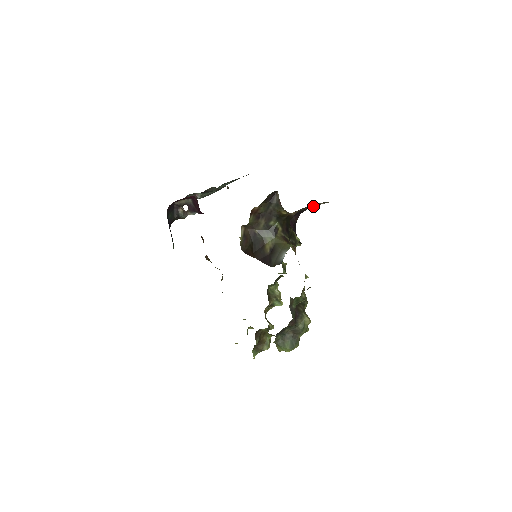
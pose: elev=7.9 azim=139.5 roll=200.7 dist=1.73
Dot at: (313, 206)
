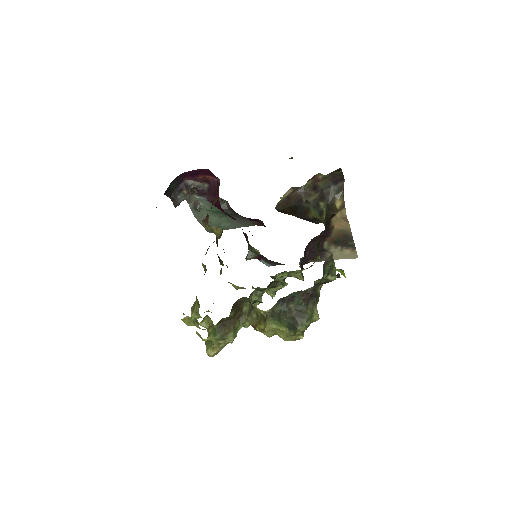
Dot at: occluded
